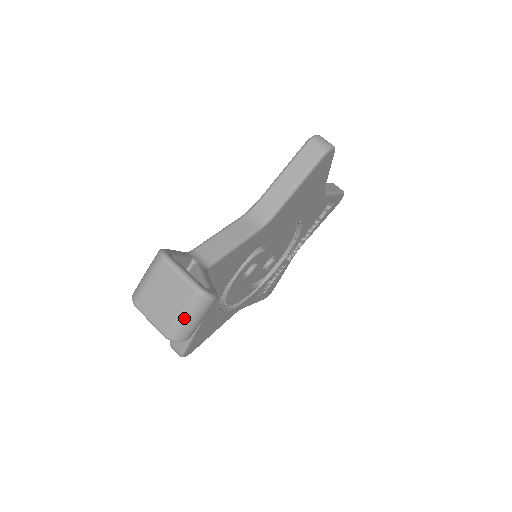
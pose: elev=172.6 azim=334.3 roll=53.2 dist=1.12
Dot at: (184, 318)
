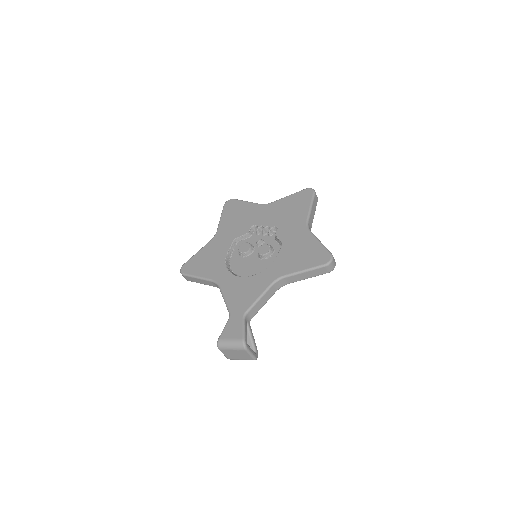
Dot at: occluded
